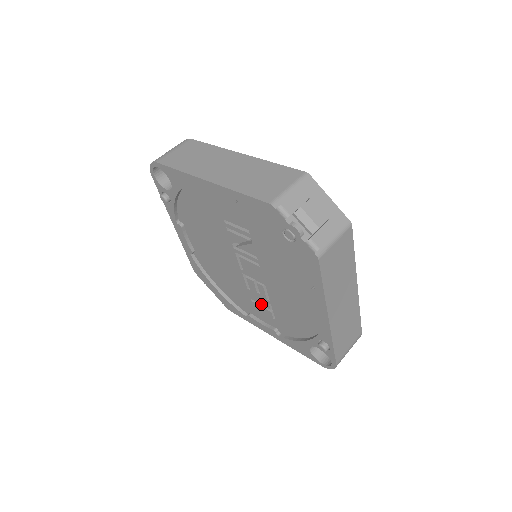
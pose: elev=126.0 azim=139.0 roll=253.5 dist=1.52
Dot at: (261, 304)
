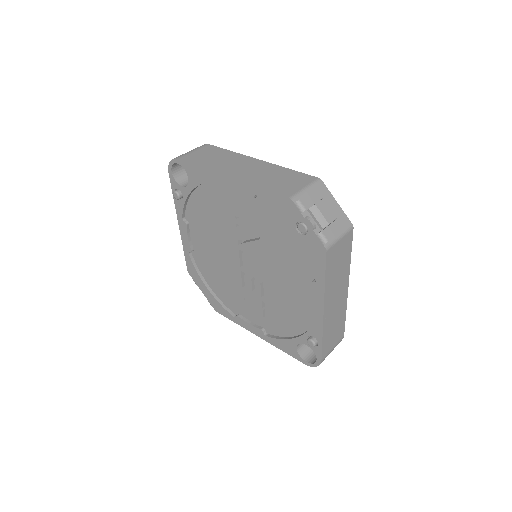
Dot at: (254, 303)
